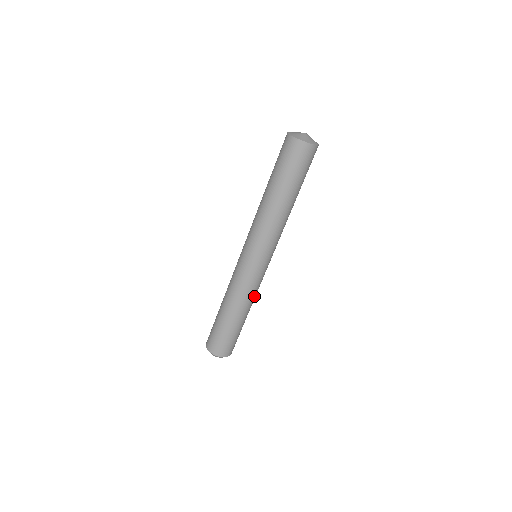
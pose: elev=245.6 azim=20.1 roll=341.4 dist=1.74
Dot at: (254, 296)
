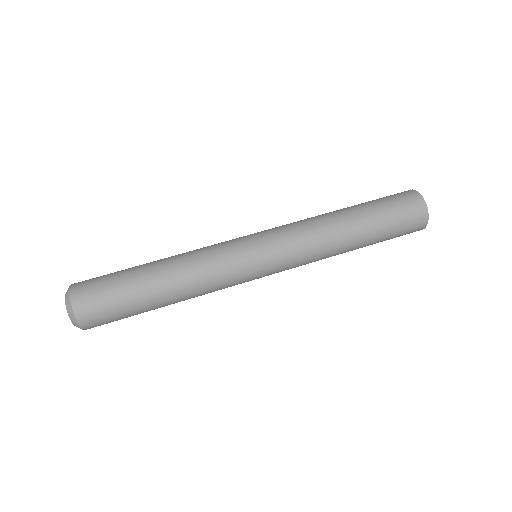
Dot at: (205, 292)
